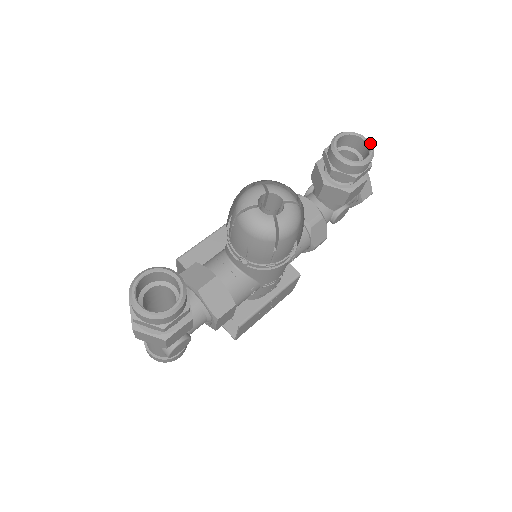
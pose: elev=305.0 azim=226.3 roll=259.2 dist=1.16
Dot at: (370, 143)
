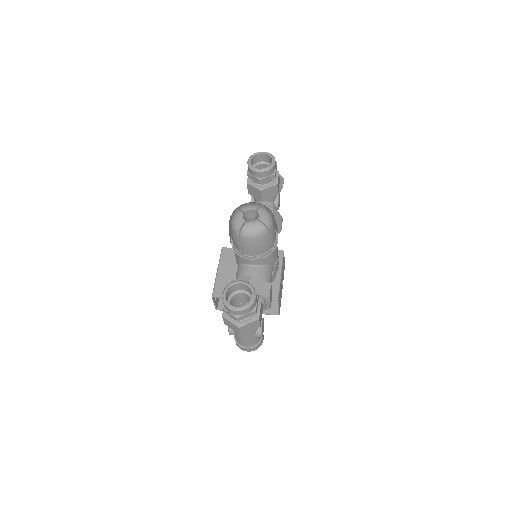
Dot at: (267, 153)
